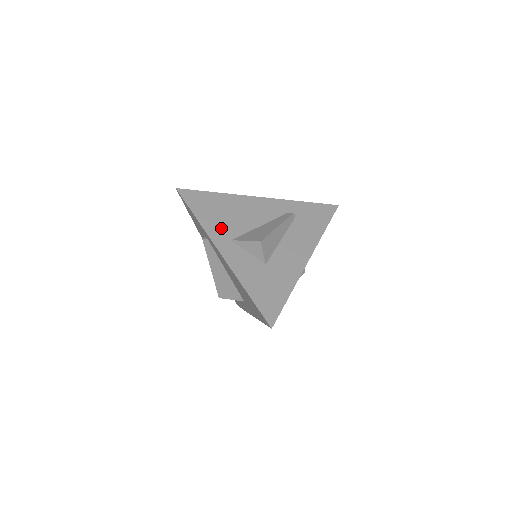
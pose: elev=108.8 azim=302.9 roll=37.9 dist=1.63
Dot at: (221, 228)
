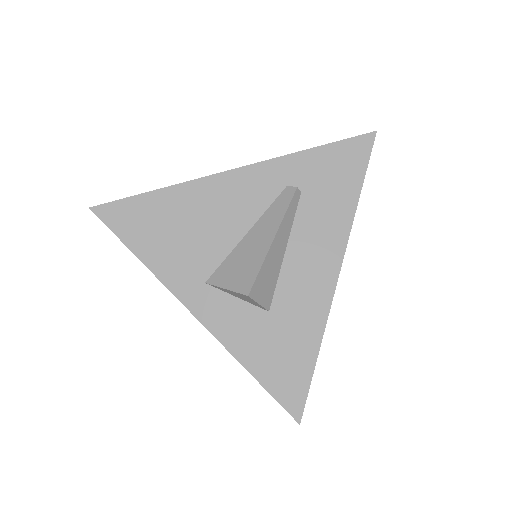
Dot at: (182, 264)
